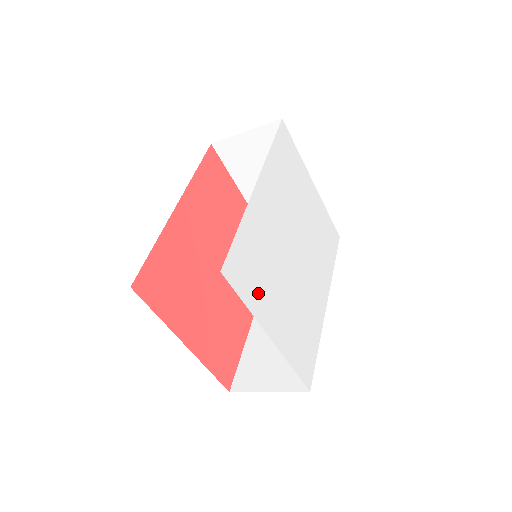
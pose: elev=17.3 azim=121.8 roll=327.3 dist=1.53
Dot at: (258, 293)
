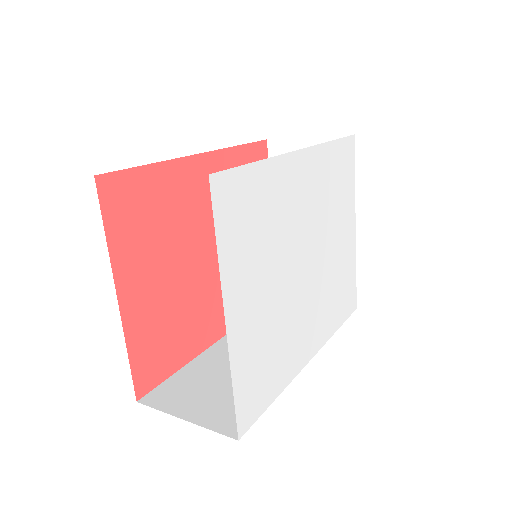
Dot at: (240, 252)
